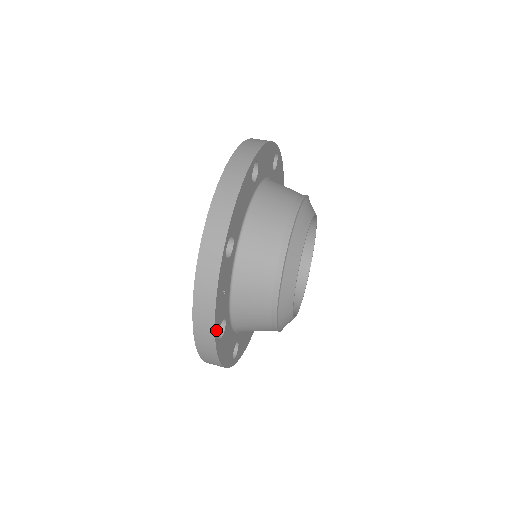
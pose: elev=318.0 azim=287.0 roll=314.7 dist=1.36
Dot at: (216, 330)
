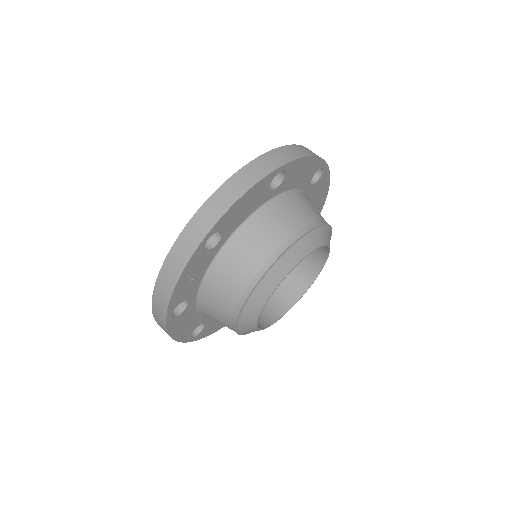
Dot at: (170, 307)
